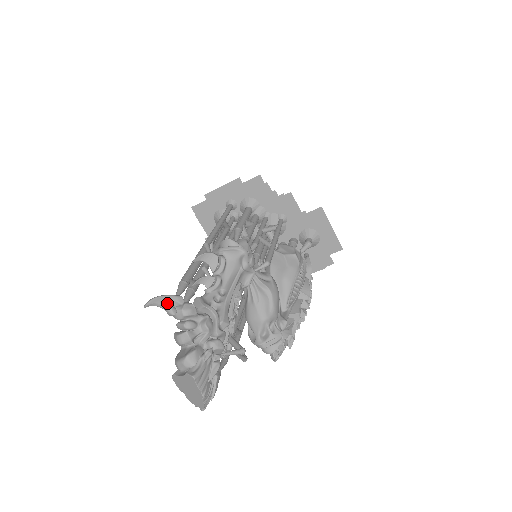
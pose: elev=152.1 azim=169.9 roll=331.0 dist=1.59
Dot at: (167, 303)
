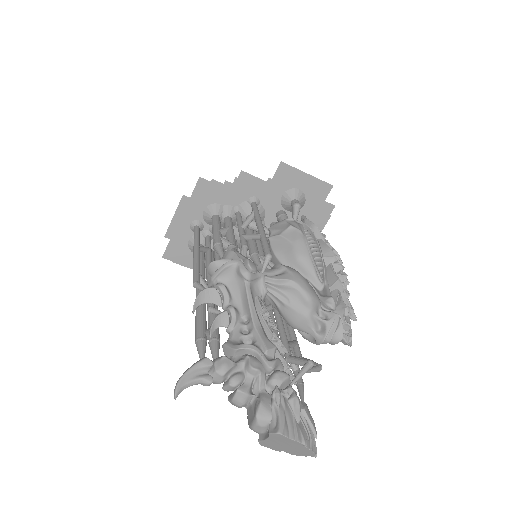
Dot at: (196, 376)
